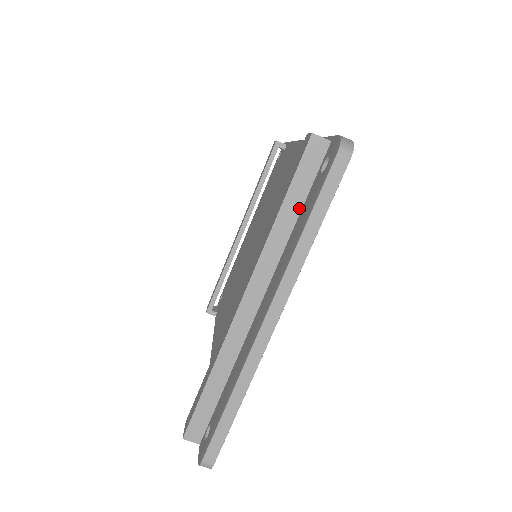
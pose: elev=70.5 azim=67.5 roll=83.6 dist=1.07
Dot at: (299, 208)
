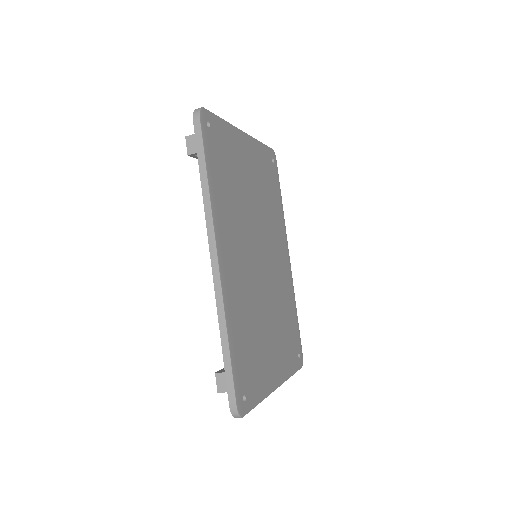
Dot at: occluded
